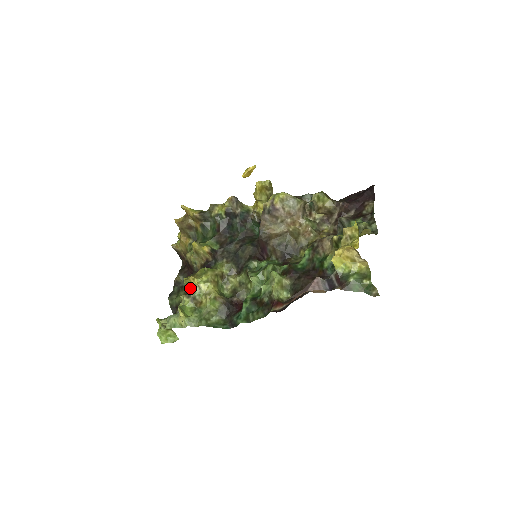
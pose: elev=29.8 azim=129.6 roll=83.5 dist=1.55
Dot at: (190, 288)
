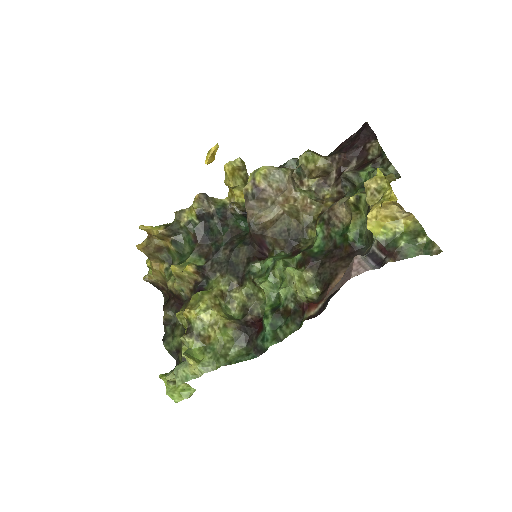
Dot at: (189, 324)
